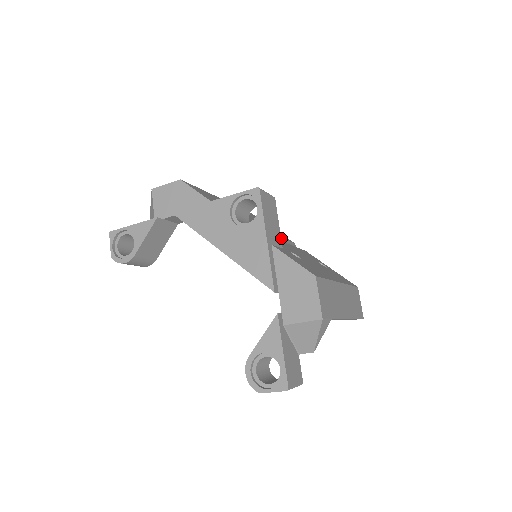
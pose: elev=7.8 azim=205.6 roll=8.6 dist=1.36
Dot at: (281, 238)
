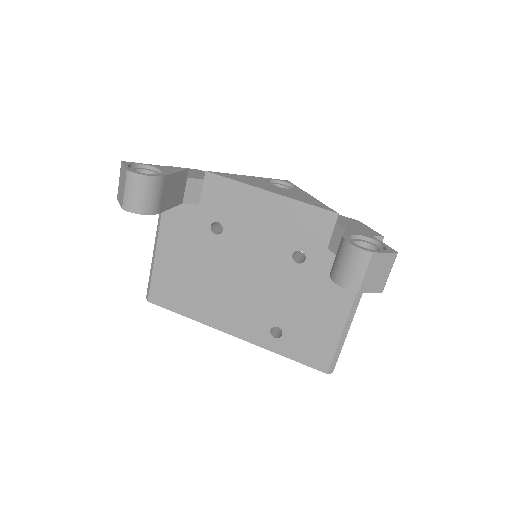
Dot at: occluded
